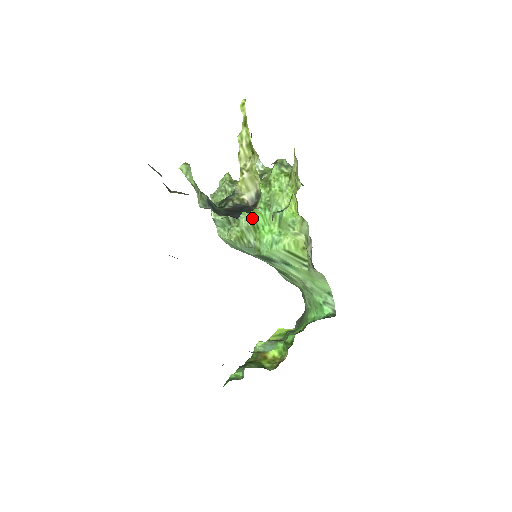
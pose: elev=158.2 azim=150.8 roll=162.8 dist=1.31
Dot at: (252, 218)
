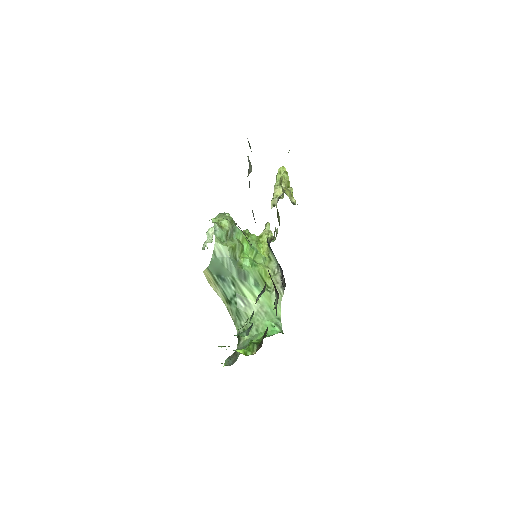
Dot at: (241, 243)
